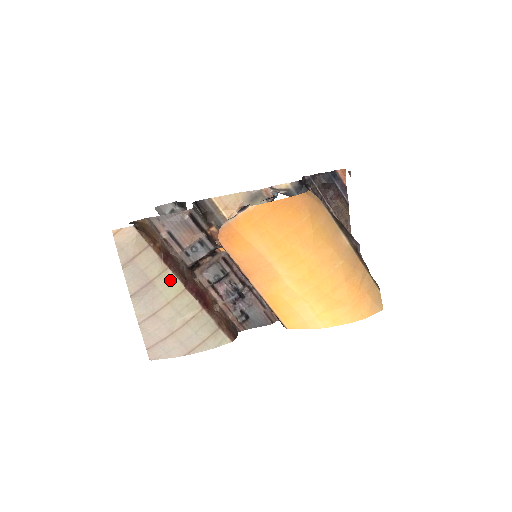
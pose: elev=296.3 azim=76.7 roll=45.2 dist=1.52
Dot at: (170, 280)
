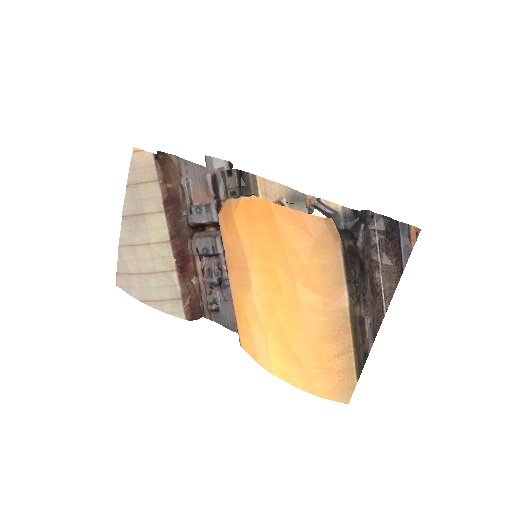
Dot at: (160, 224)
